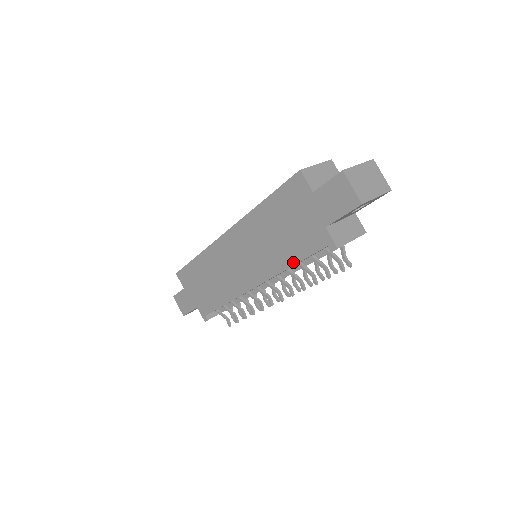
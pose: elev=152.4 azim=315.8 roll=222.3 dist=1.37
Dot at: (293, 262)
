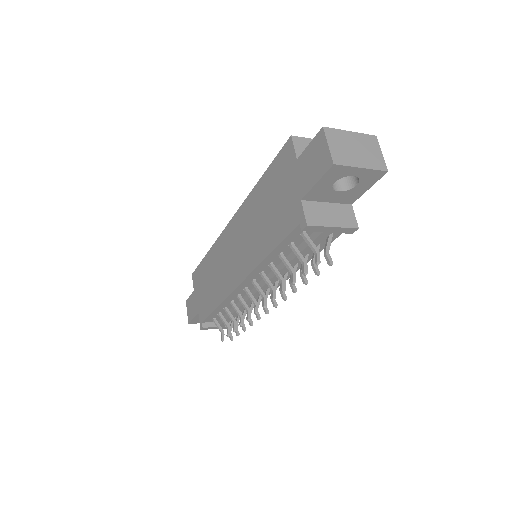
Dot at: (271, 248)
